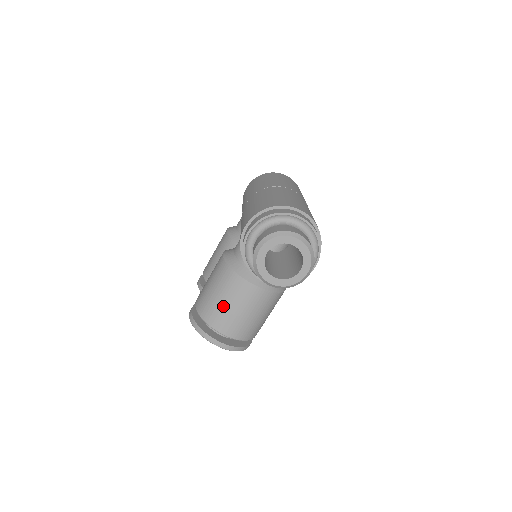
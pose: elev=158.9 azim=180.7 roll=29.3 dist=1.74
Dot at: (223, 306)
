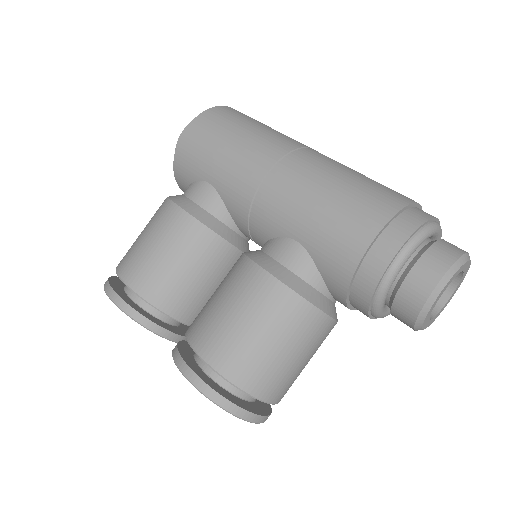
Dot at: (287, 363)
